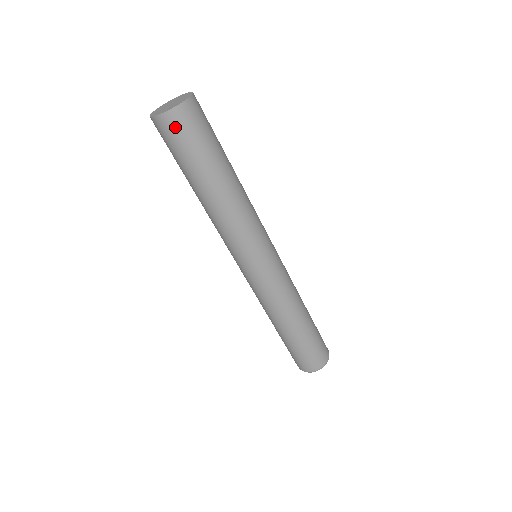
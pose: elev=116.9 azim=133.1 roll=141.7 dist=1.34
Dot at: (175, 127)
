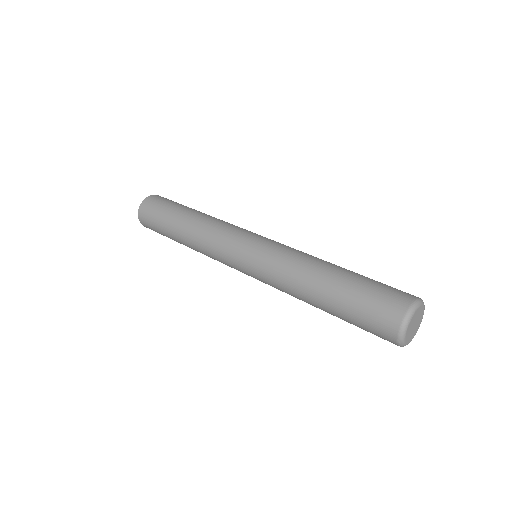
Dot at: (152, 202)
